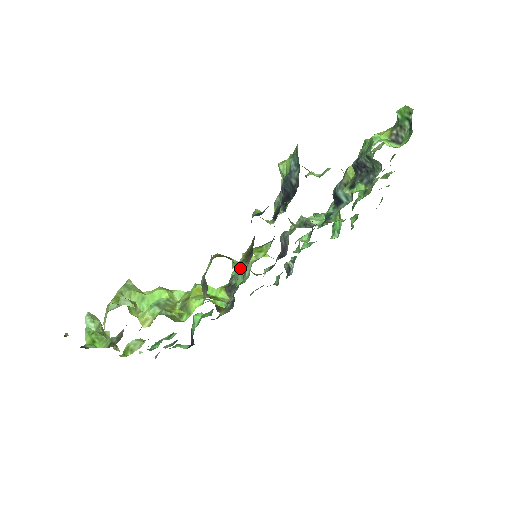
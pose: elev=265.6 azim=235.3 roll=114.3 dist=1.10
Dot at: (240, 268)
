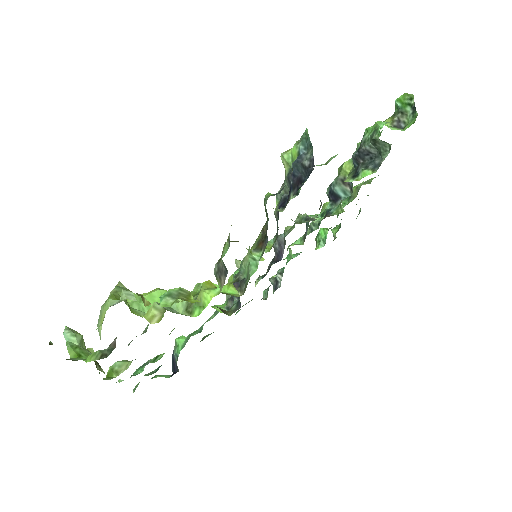
Dot at: (254, 256)
